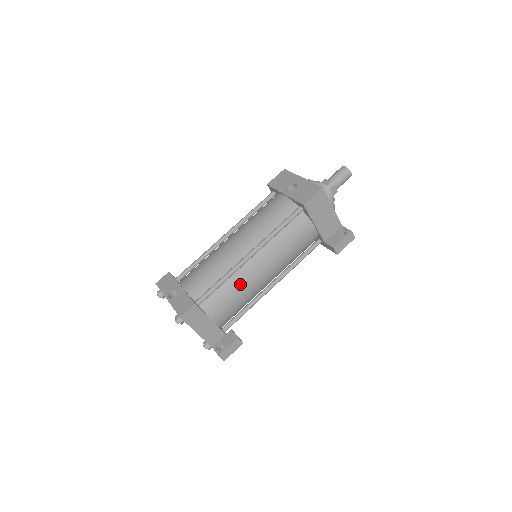
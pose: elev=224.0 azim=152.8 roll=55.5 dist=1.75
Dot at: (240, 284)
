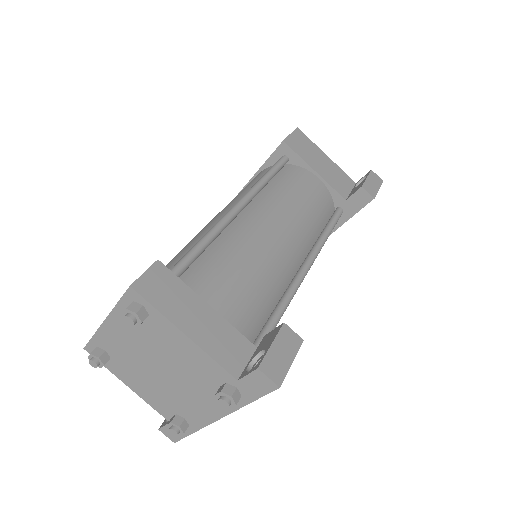
Dot at: (241, 246)
